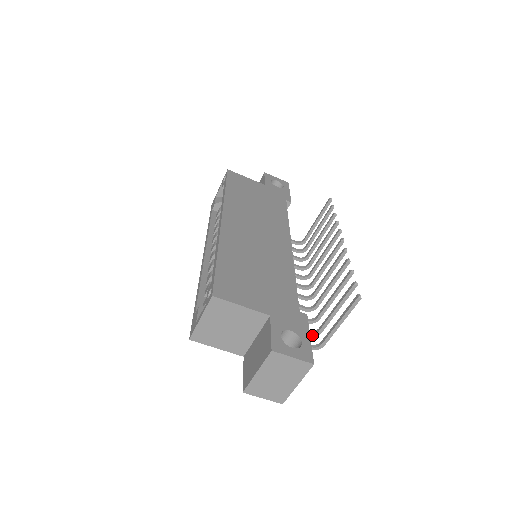
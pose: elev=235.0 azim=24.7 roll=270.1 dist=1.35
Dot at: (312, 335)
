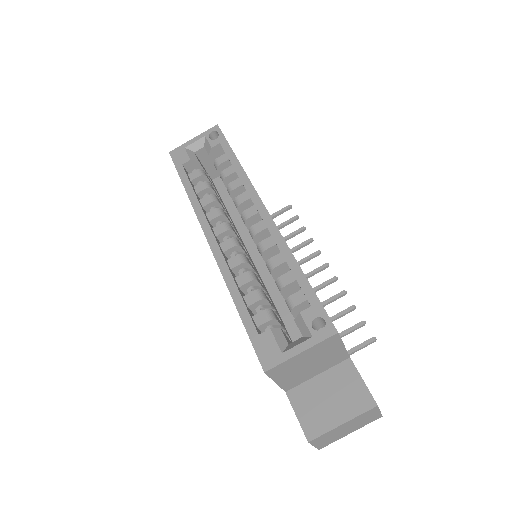
Dot at: occluded
